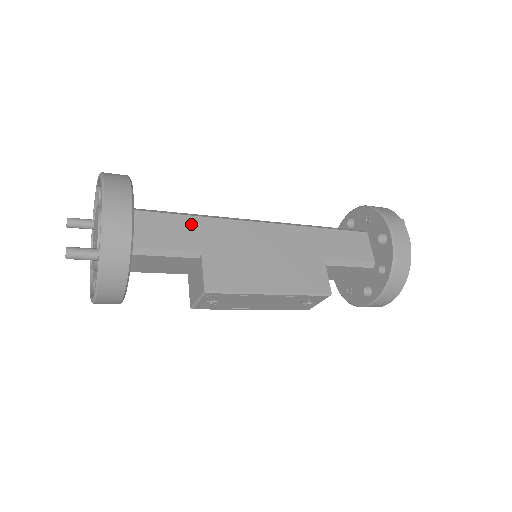
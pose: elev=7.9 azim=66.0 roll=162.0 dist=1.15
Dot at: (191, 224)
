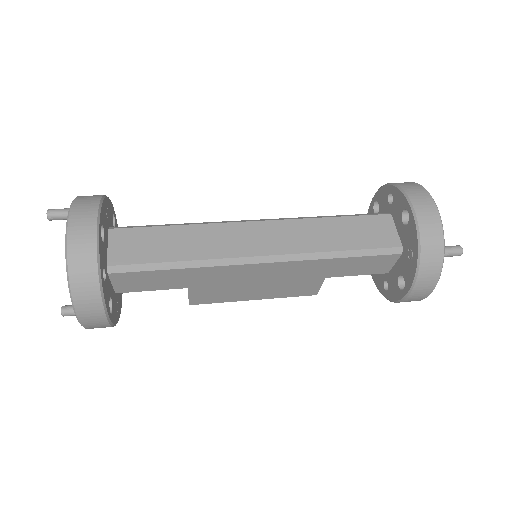
Dot at: (178, 274)
